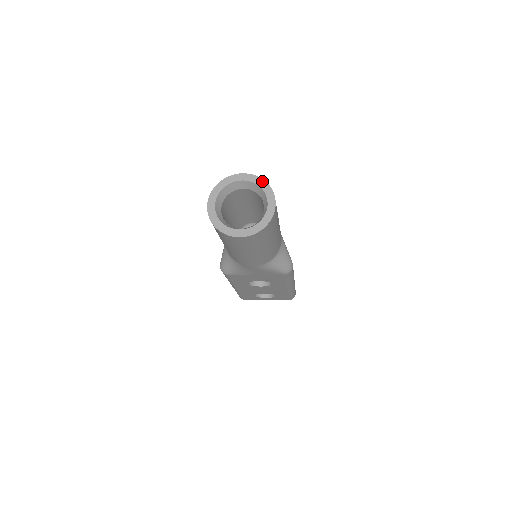
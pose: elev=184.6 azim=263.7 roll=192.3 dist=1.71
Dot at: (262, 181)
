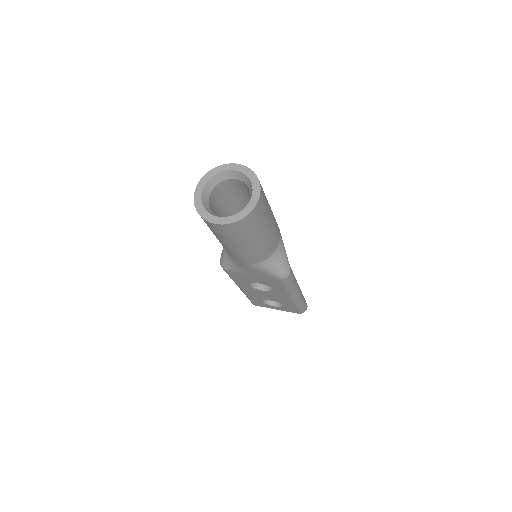
Dot at: (252, 173)
